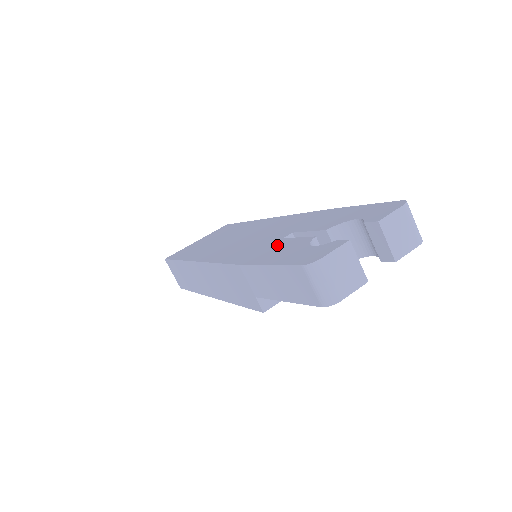
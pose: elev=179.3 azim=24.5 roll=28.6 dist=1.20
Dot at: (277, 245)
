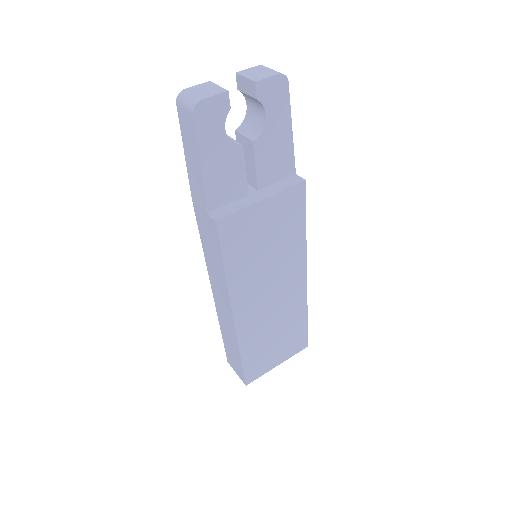
Dot at: occluded
